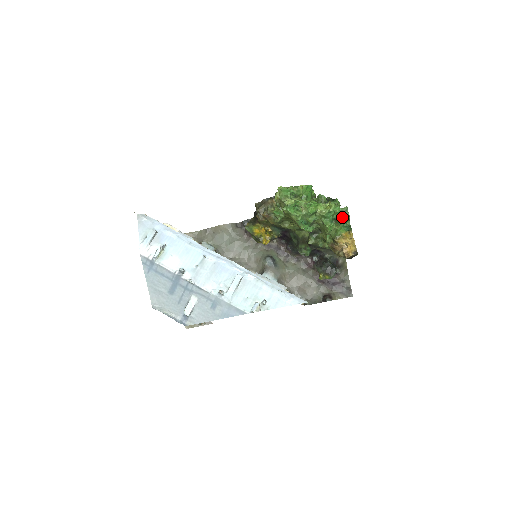
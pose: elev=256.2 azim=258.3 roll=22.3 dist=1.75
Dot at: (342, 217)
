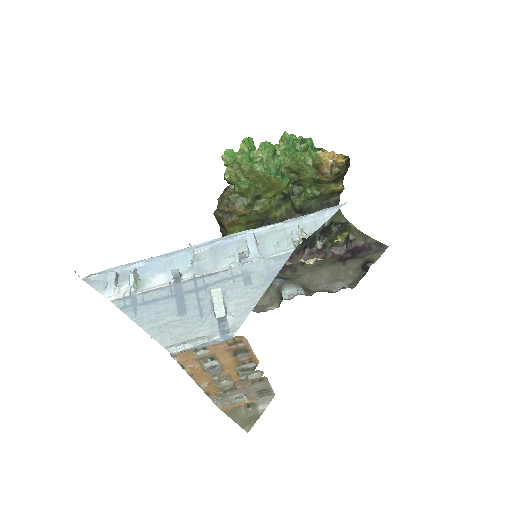
Dot at: (304, 144)
